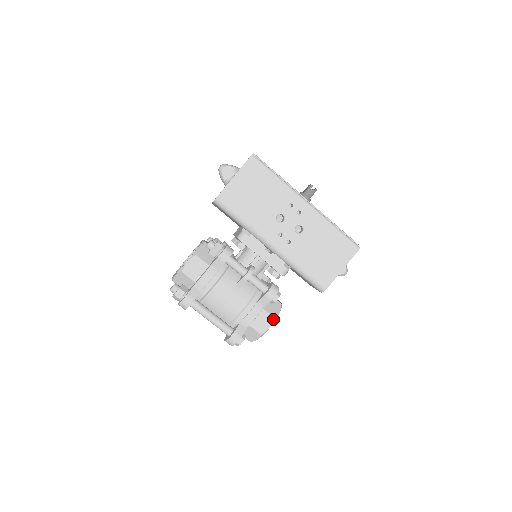
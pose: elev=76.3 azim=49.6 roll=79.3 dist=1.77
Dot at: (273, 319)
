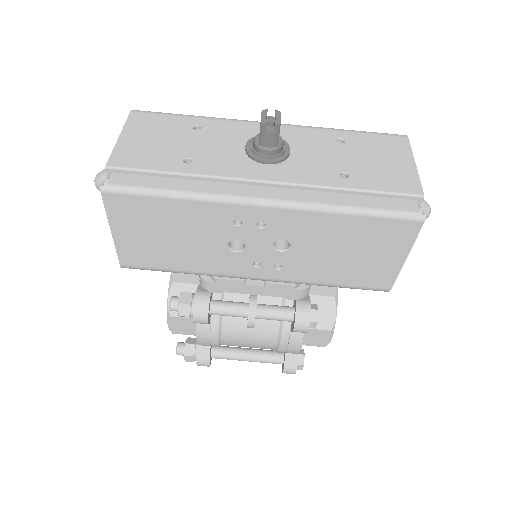
Dot at: (329, 332)
